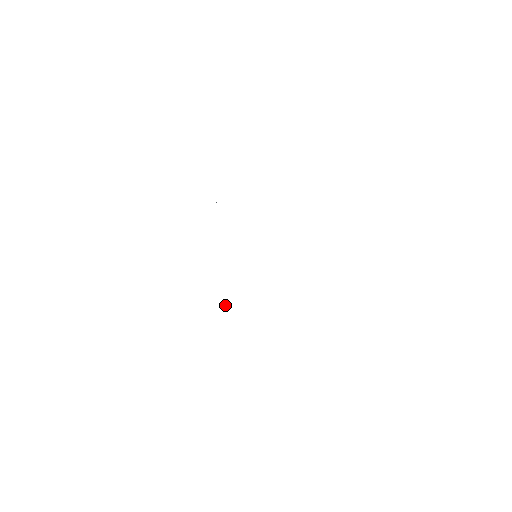
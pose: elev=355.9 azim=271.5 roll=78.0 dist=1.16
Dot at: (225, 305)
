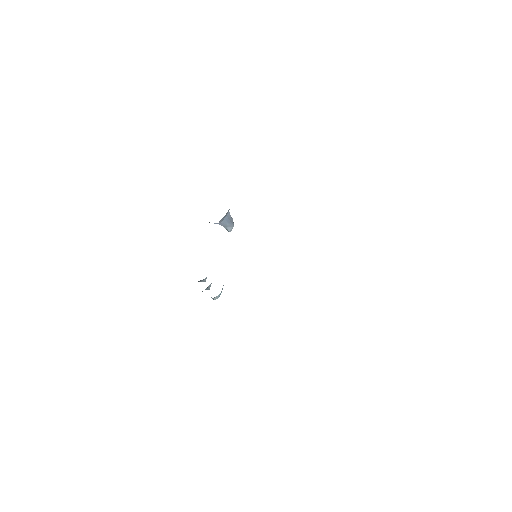
Dot at: (211, 297)
